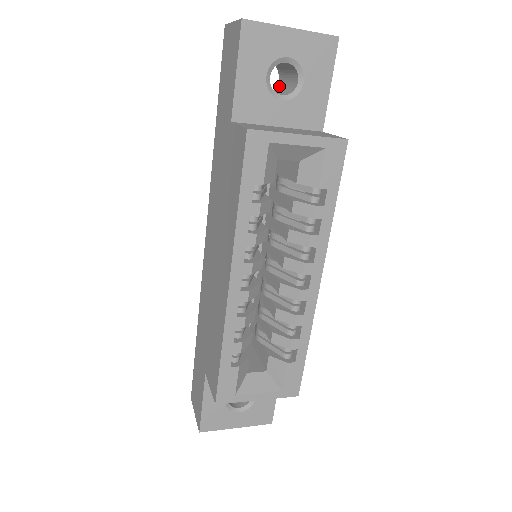
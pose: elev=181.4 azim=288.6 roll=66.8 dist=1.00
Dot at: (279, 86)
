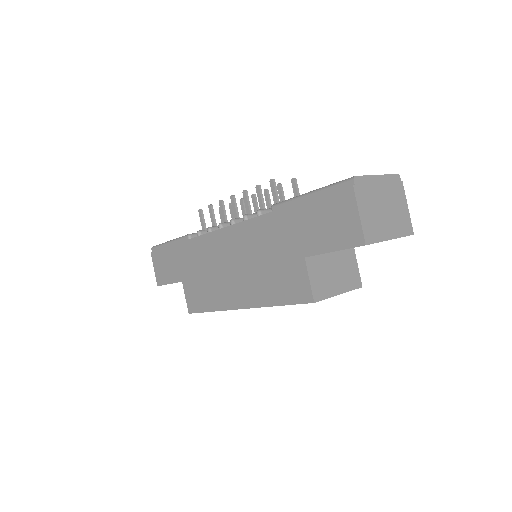
Dot at: occluded
